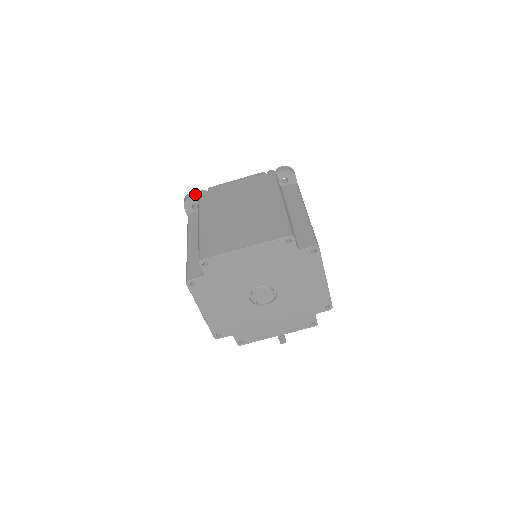
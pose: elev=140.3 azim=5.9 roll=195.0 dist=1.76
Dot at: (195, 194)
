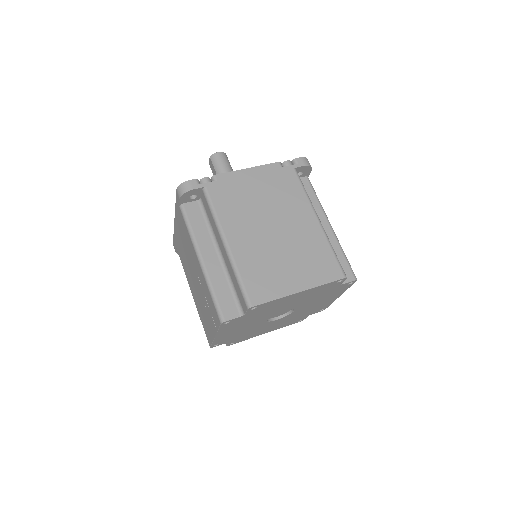
Dot at: (198, 184)
